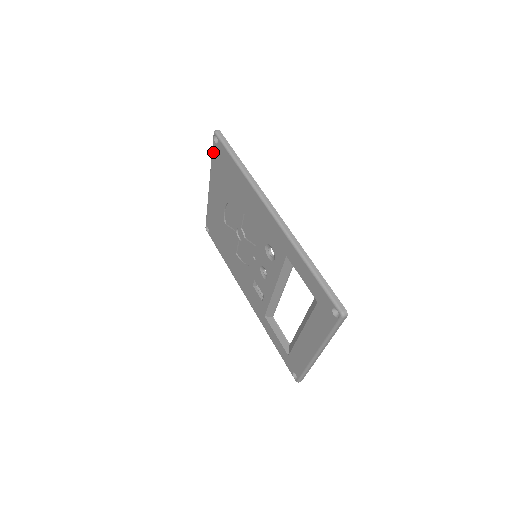
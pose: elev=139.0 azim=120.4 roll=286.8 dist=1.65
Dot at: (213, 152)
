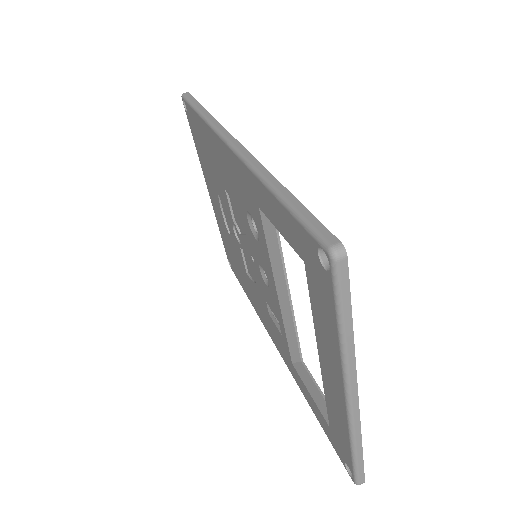
Dot at: (191, 130)
